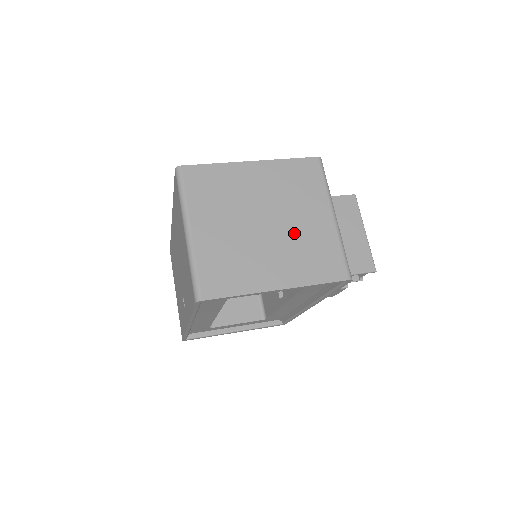
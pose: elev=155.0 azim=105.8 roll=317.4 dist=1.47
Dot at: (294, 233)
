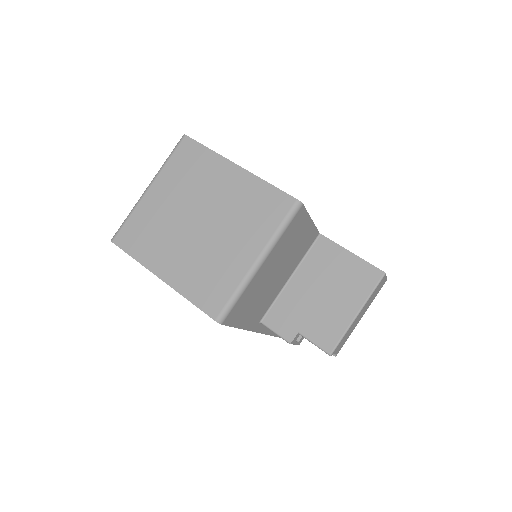
Dot at: (212, 247)
